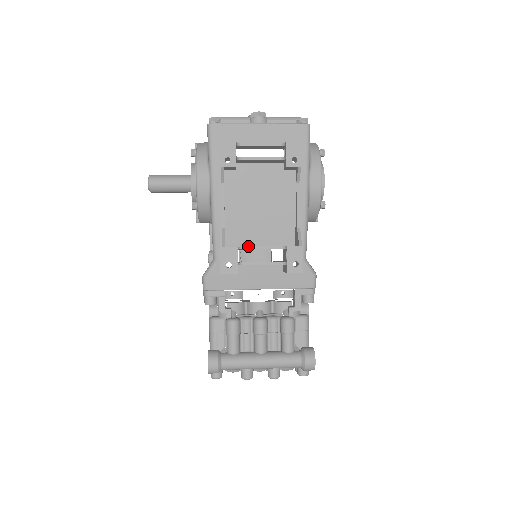
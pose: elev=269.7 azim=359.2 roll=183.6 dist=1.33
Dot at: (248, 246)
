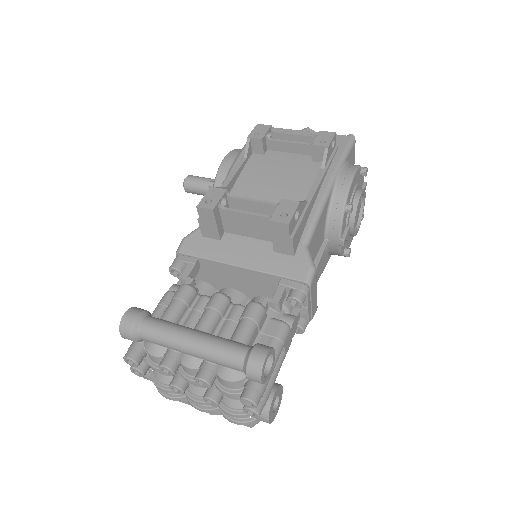
Dot at: occluded
